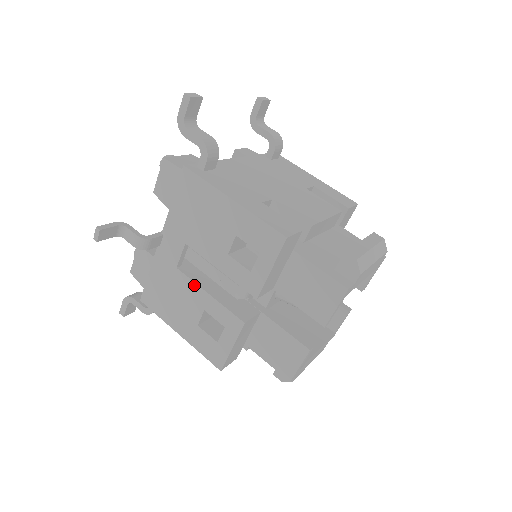
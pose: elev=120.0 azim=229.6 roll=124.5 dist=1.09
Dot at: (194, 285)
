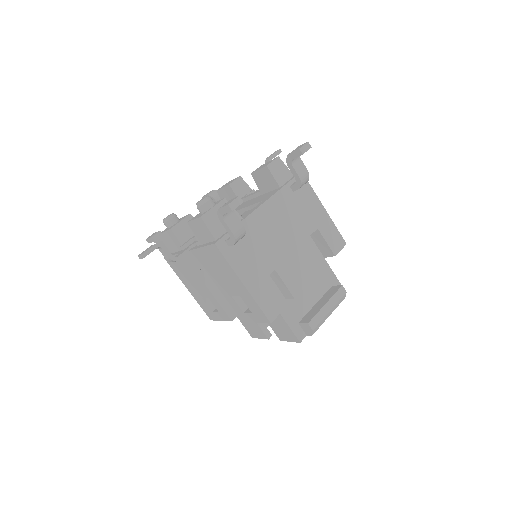
Dot at: (205, 286)
